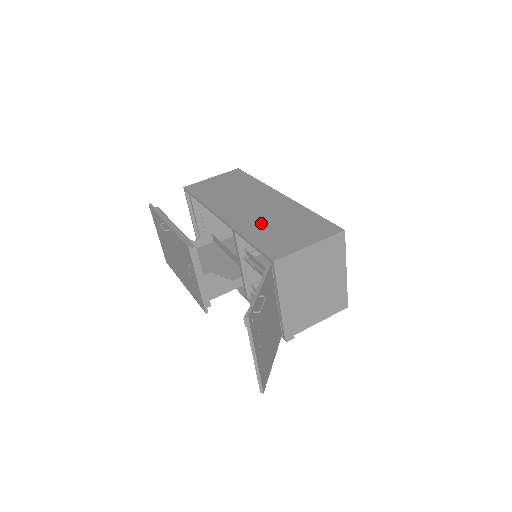
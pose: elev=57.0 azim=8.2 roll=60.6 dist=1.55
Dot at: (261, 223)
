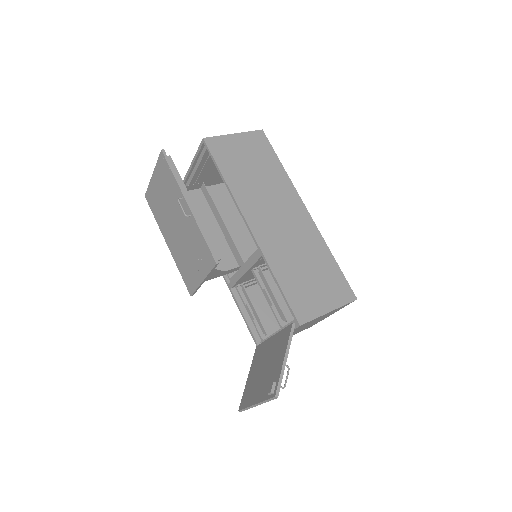
Dot at: (289, 256)
